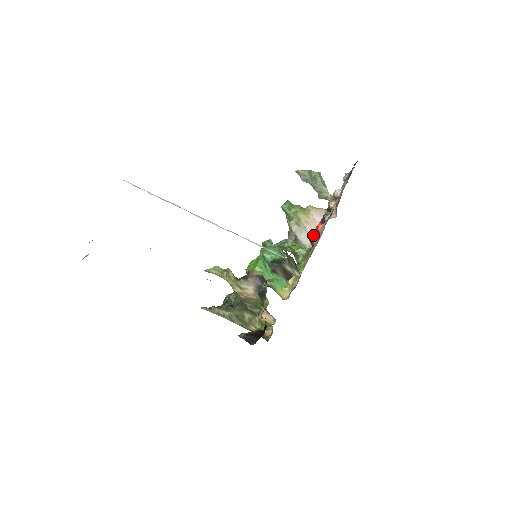
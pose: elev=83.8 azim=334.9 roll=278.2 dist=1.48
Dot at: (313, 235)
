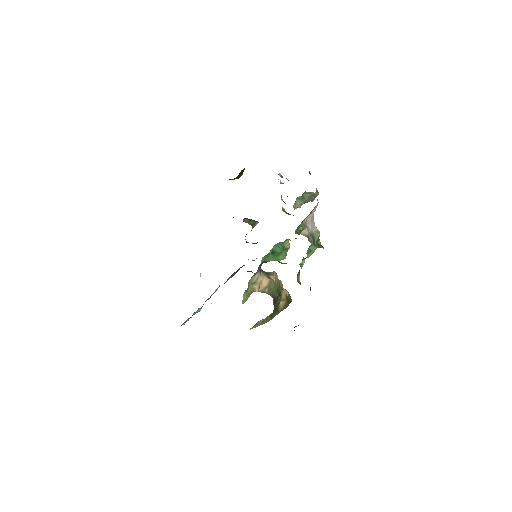
Dot at: (282, 207)
